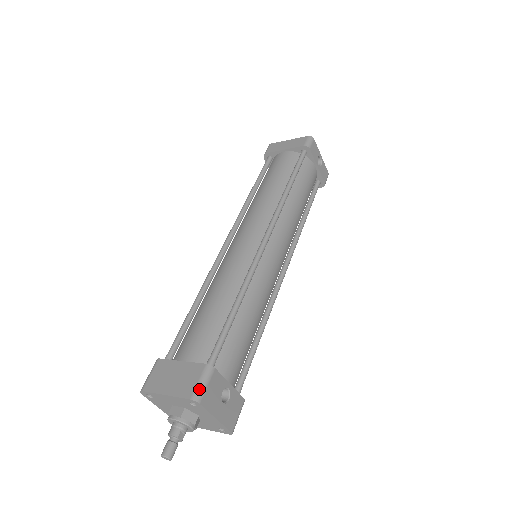
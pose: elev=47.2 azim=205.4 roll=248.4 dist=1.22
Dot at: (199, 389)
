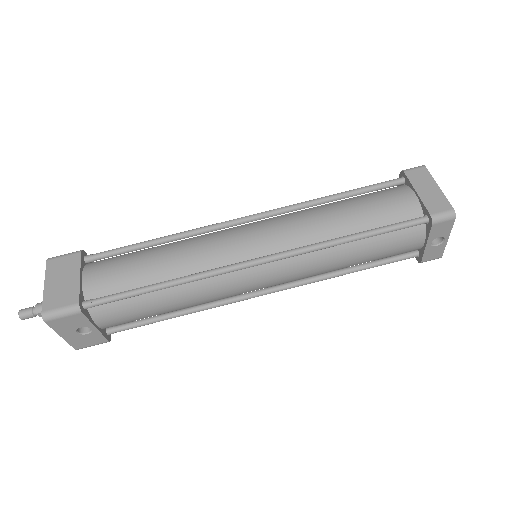
Dot at: (54, 313)
